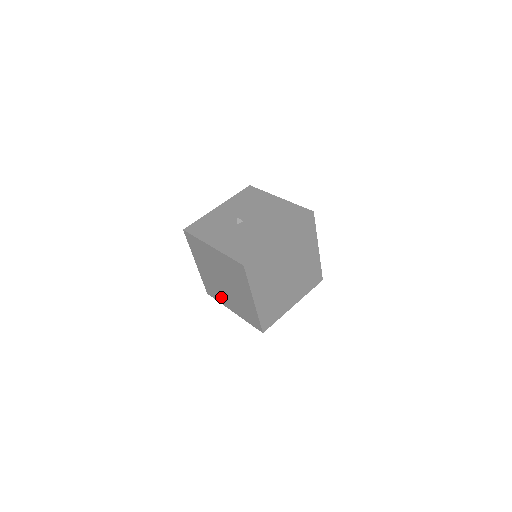
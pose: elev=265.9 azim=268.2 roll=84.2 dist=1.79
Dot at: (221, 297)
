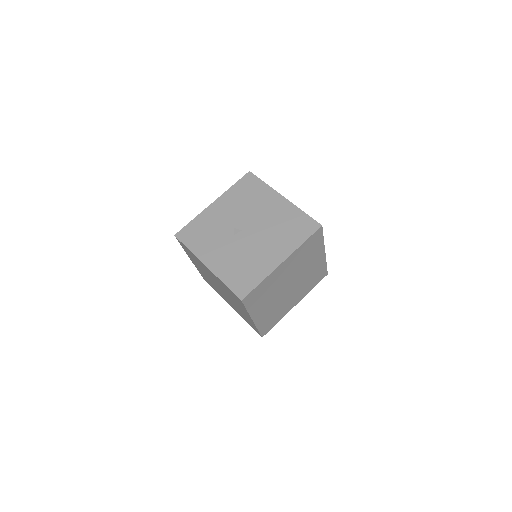
Dot at: occluded
